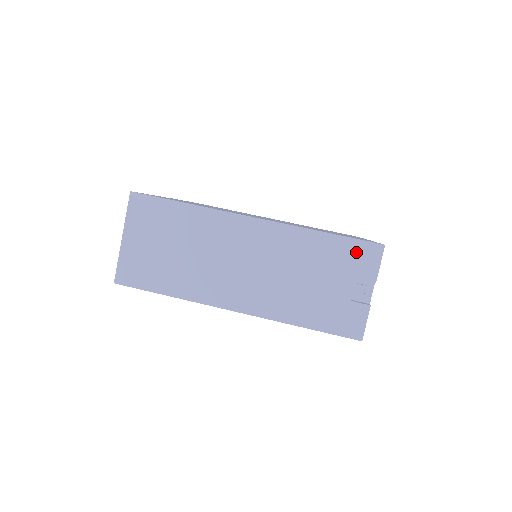
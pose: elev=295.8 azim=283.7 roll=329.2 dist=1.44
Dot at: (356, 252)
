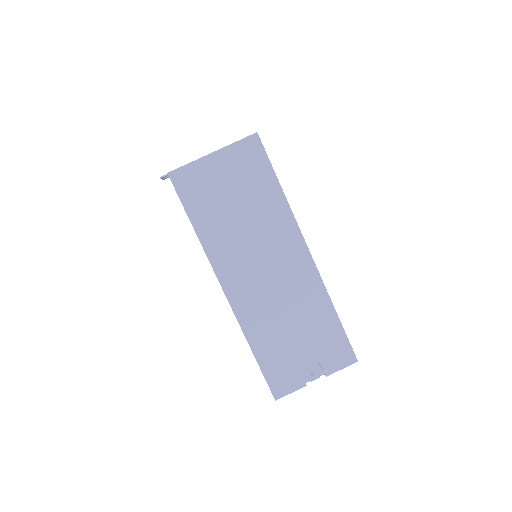
Dot at: (338, 346)
